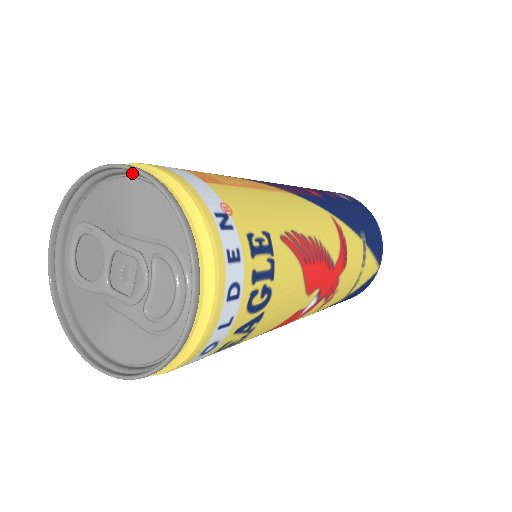
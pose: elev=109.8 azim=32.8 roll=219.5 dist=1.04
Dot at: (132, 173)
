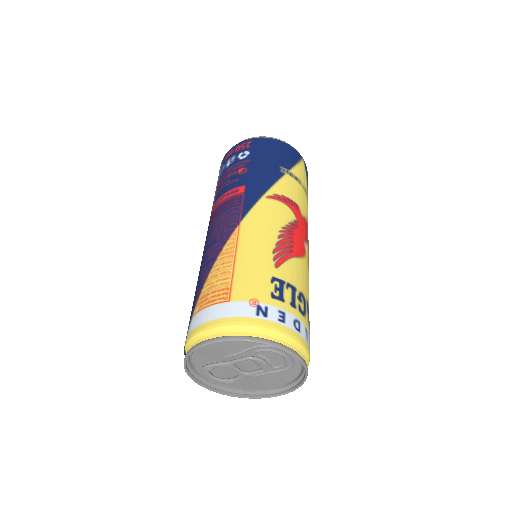
Dot at: occluded
